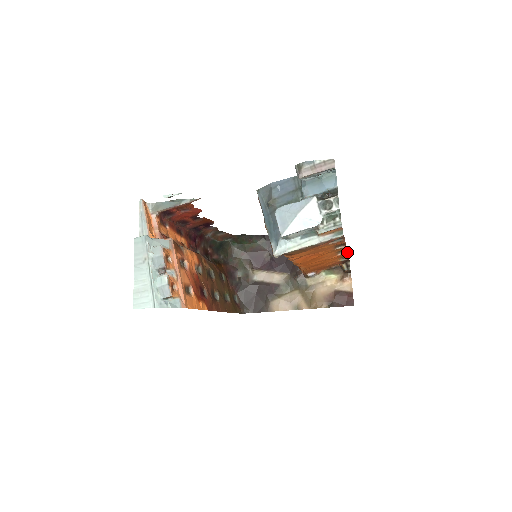
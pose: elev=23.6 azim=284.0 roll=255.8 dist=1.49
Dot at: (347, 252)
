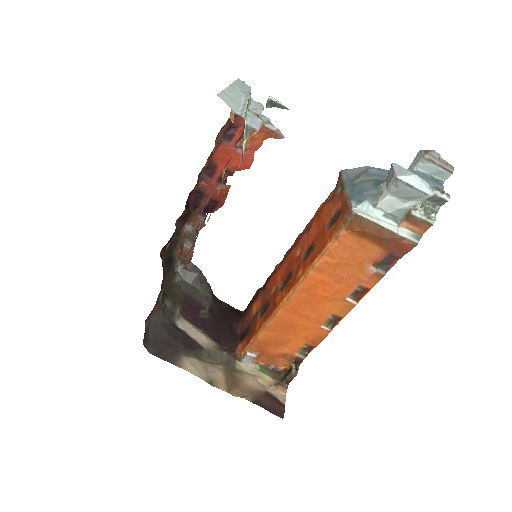
Dot at: (331, 330)
